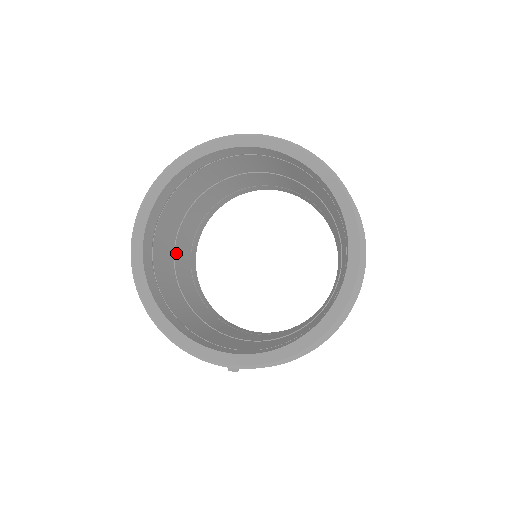
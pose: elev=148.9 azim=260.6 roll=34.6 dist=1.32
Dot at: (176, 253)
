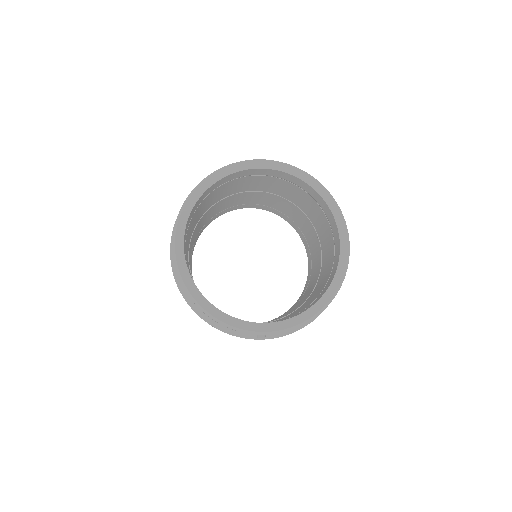
Dot at: occluded
